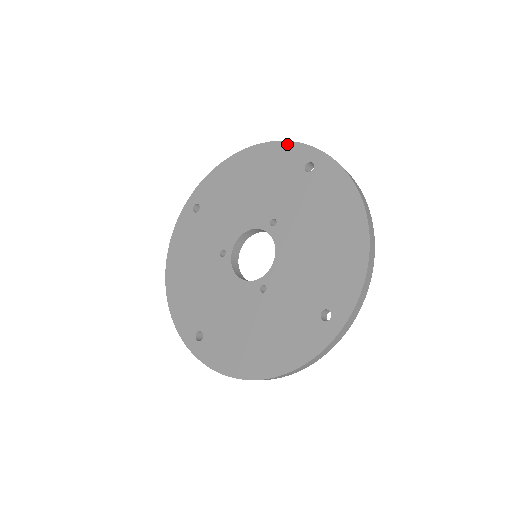
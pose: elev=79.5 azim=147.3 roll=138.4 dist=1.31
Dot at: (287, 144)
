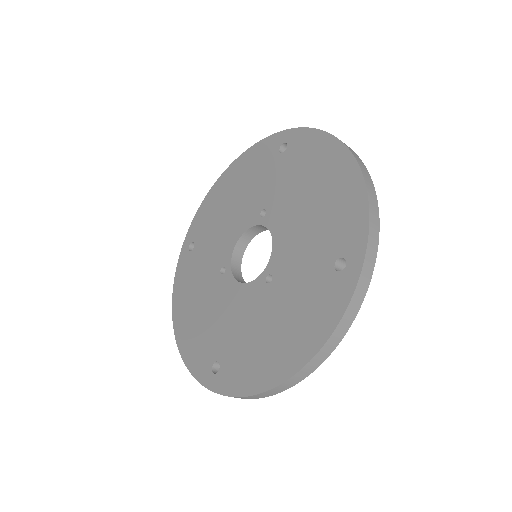
Dot at: (259, 144)
